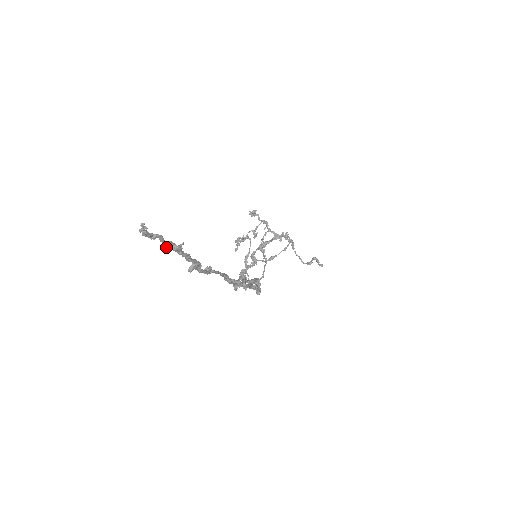
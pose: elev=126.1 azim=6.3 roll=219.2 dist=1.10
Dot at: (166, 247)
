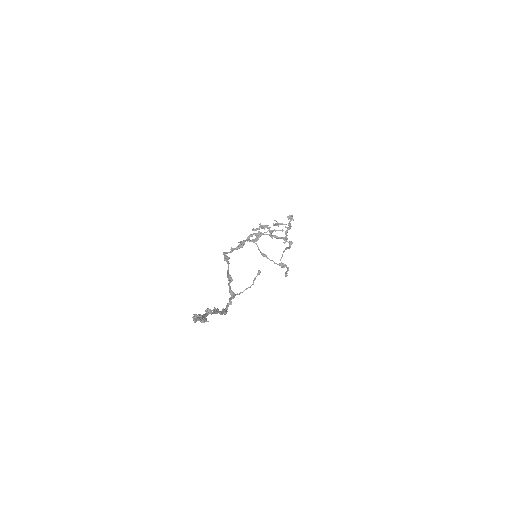
Dot at: occluded
